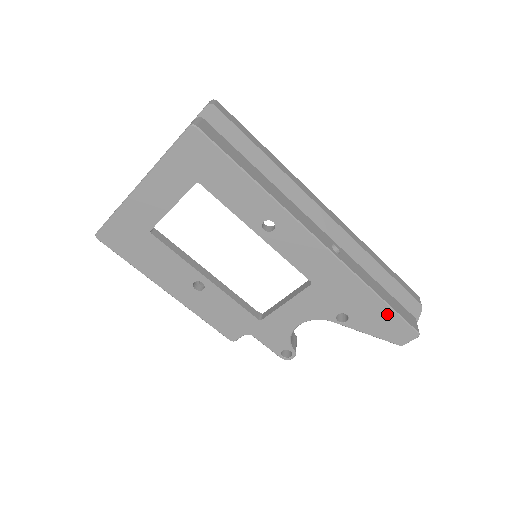
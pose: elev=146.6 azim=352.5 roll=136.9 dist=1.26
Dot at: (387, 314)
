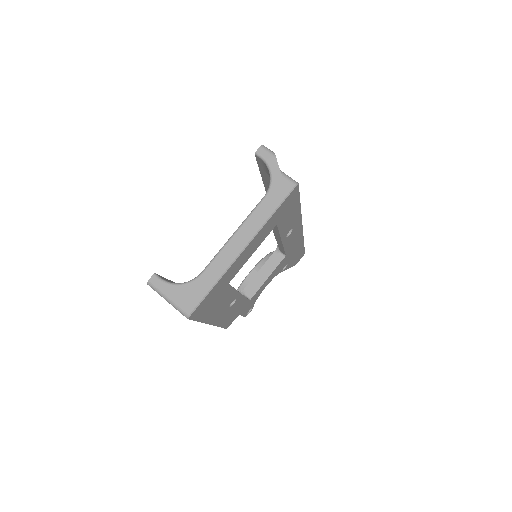
Dot at: (301, 251)
